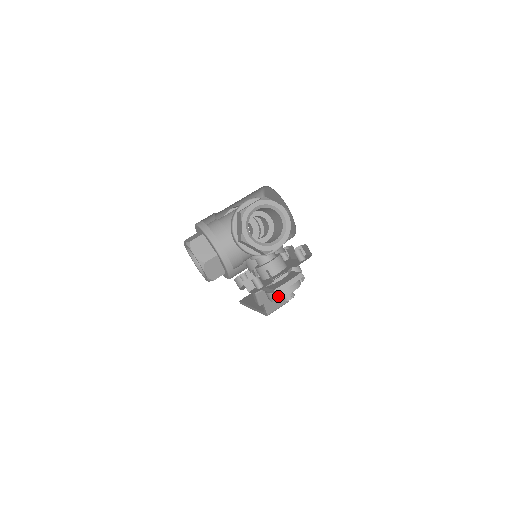
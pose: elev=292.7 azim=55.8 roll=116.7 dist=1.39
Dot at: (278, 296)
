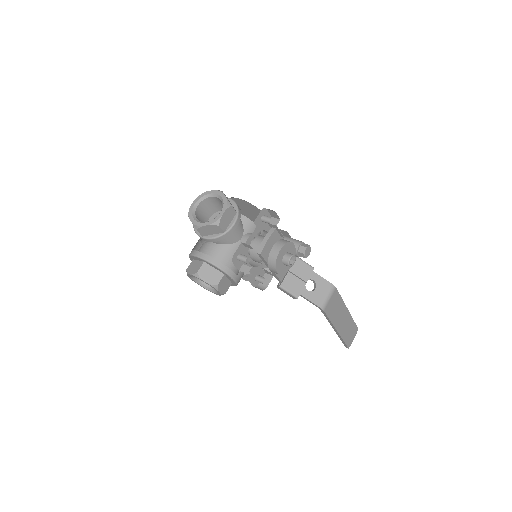
Dot at: (273, 261)
